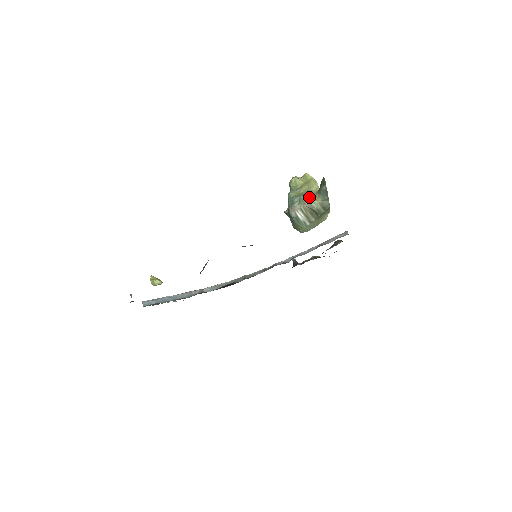
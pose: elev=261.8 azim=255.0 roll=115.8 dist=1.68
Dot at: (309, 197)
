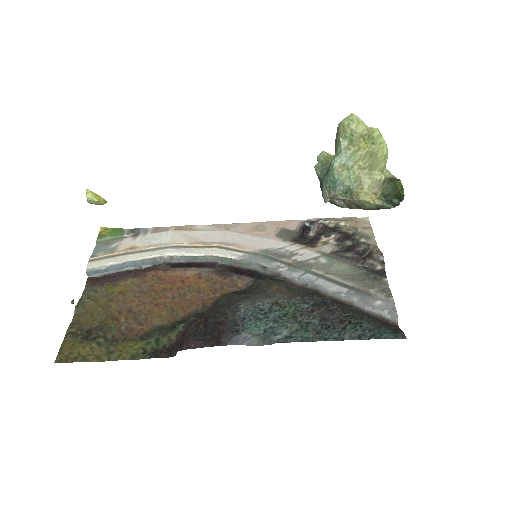
Dot at: (364, 193)
